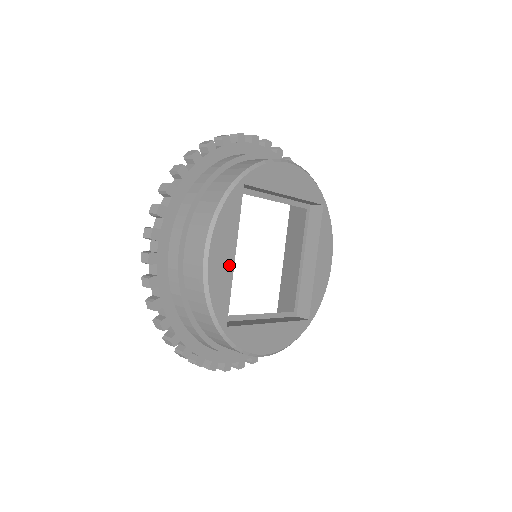
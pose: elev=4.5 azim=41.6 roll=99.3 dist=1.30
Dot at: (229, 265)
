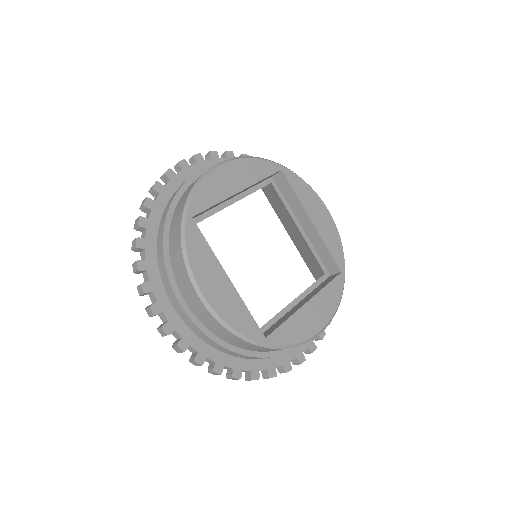
Dot at: (229, 290)
